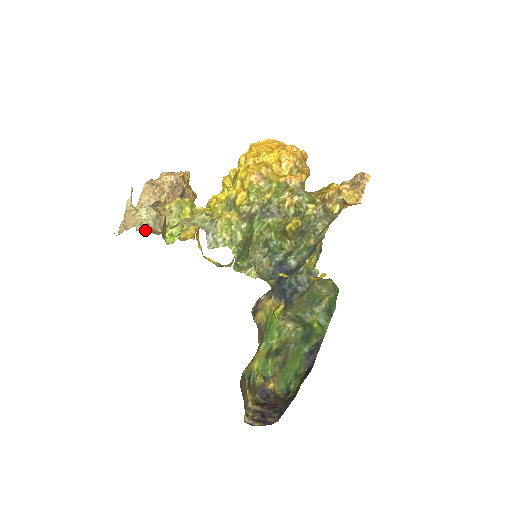
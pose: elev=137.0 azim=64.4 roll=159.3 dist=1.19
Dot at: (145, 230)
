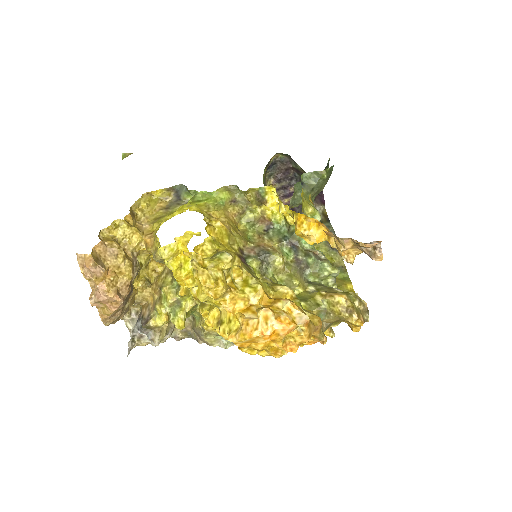
Dot at: occluded
